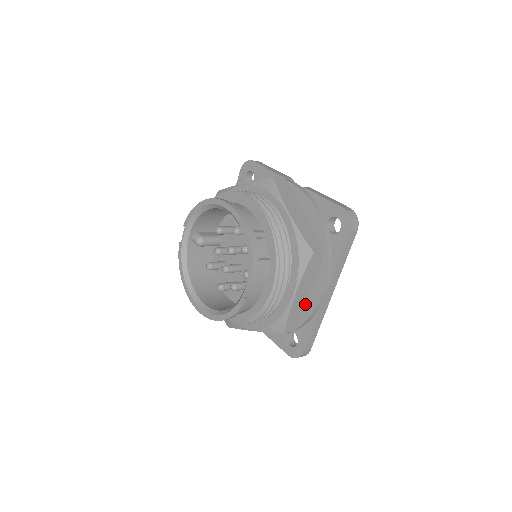
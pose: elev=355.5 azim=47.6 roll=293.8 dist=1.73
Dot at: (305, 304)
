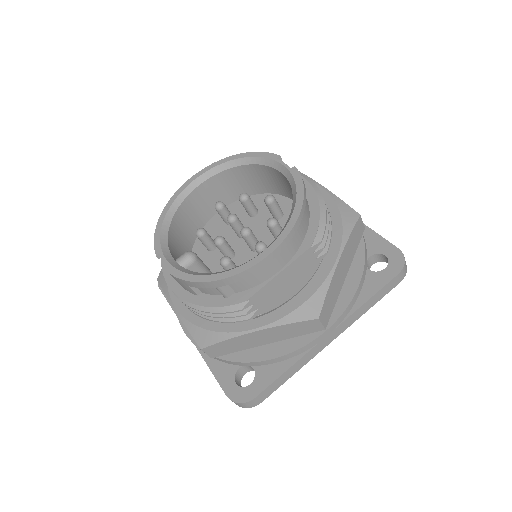
Dot at: occluded
